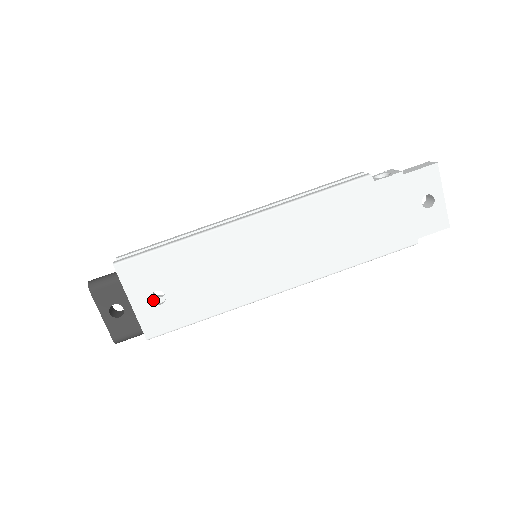
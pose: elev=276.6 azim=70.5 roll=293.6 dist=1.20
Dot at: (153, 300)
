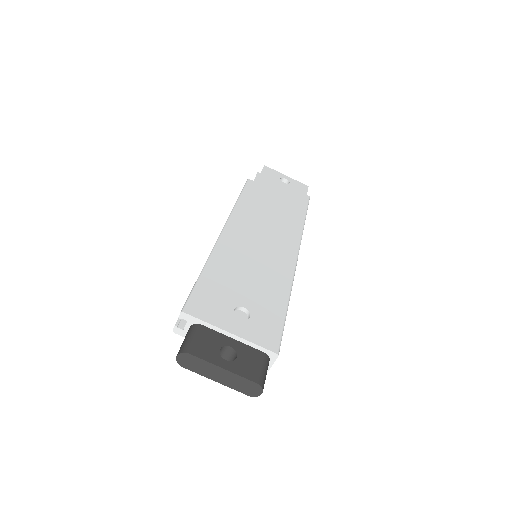
Dot at: occluded
